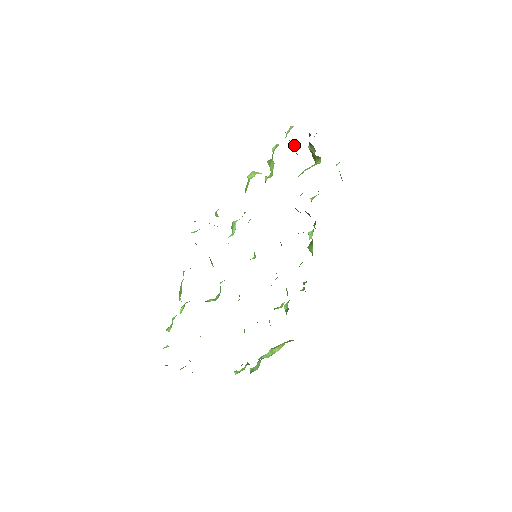
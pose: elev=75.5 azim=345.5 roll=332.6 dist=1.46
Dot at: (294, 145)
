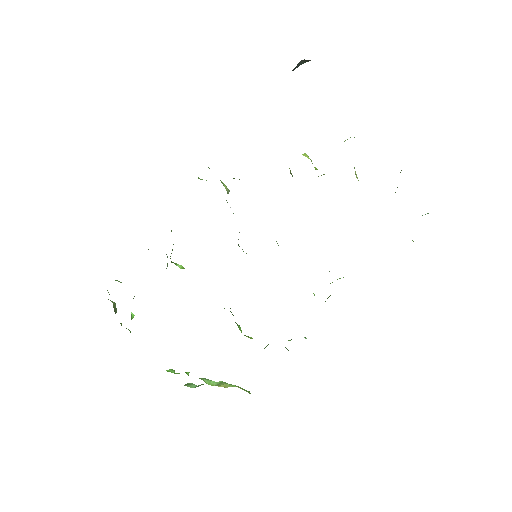
Dot at: occluded
